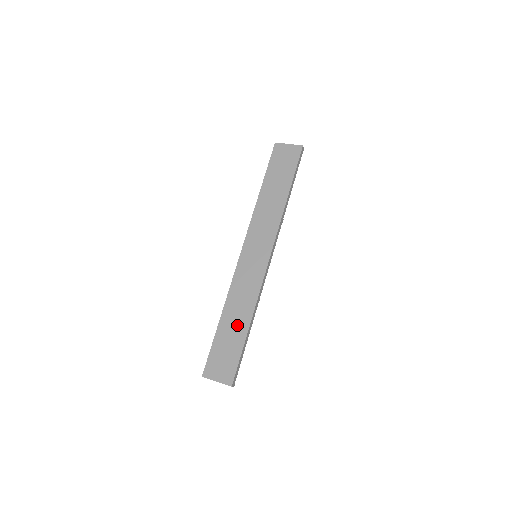
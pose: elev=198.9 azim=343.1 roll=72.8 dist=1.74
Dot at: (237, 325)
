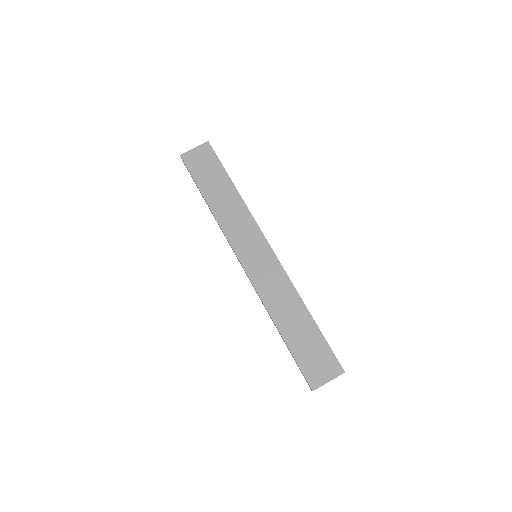
Dot at: (299, 322)
